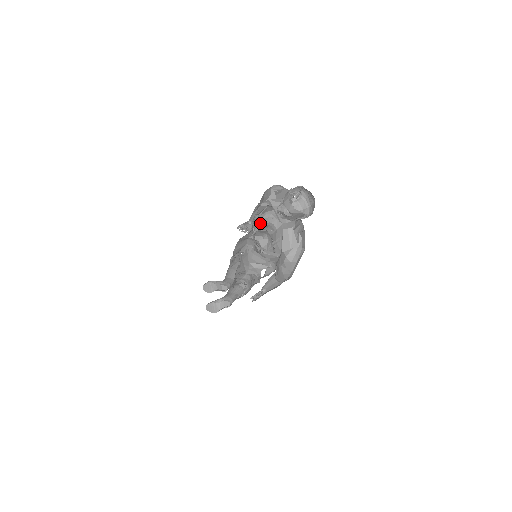
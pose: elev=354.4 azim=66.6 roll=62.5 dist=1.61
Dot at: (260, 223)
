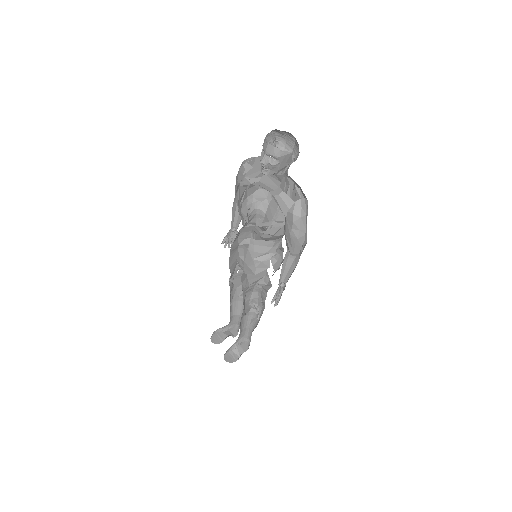
Dot at: (246, 212)
